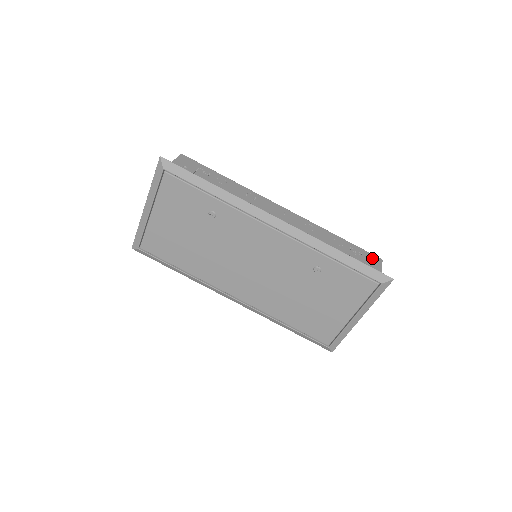
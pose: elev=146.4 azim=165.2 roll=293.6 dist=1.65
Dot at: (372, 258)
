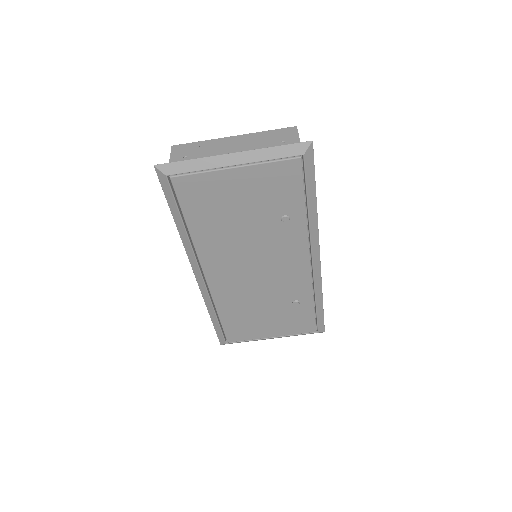
Dot at: occluded
